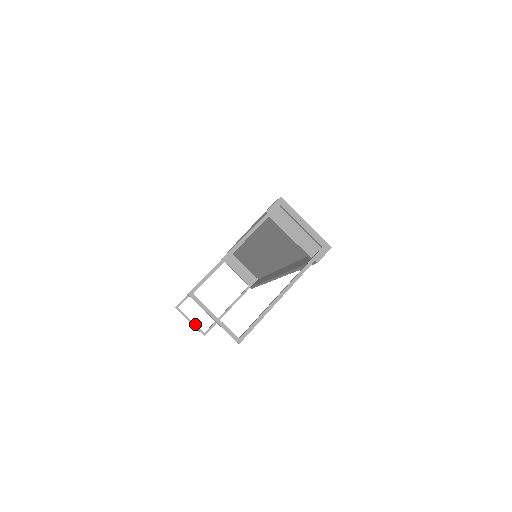
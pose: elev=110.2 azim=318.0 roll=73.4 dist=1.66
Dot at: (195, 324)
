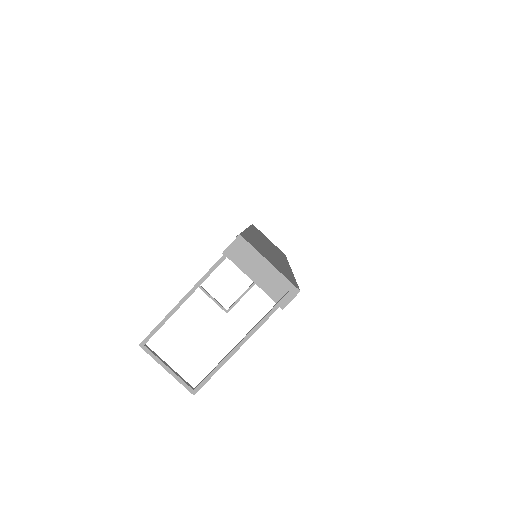
Dot at: (217, 302)
